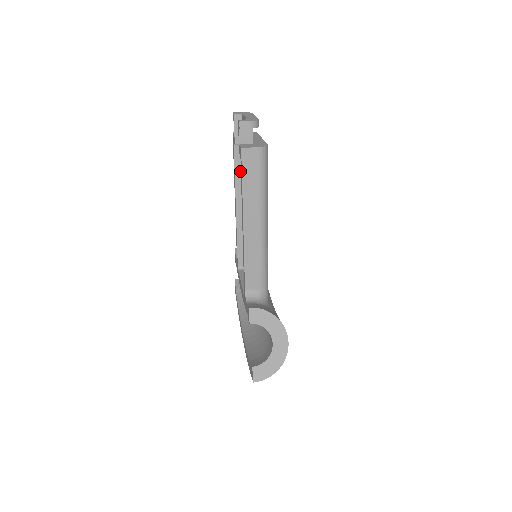
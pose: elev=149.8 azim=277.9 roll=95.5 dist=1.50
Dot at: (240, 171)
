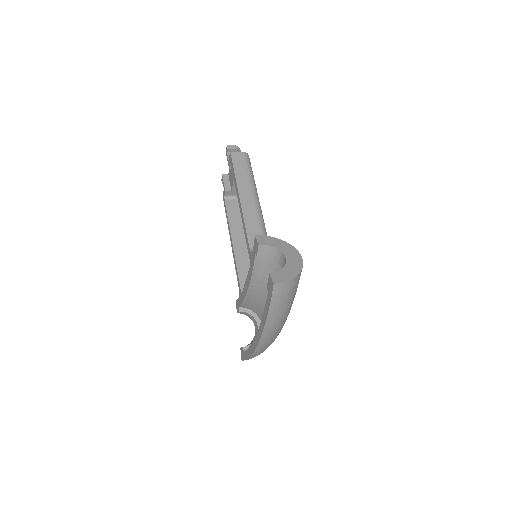
Dot at: (232, 215)
